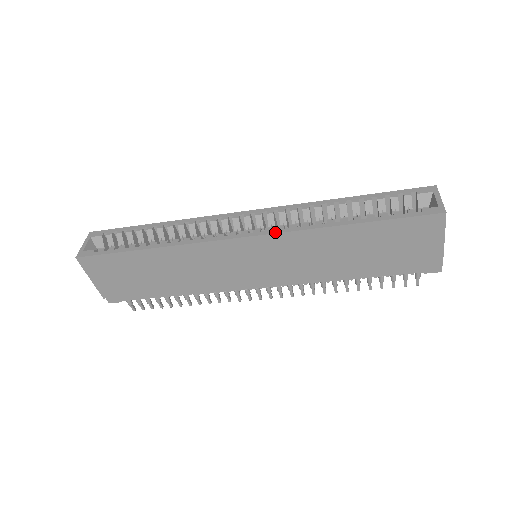
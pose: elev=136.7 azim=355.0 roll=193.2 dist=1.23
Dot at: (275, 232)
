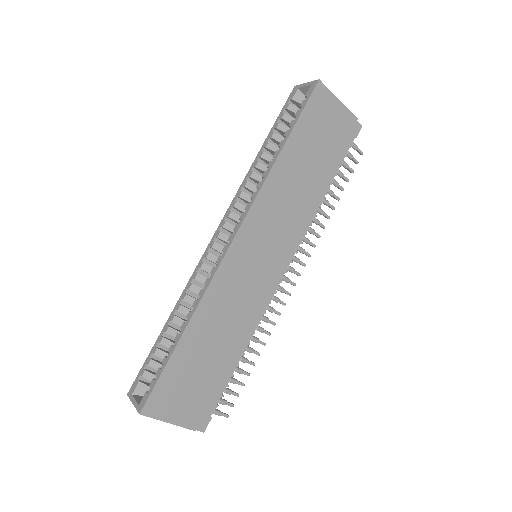
Dot at: (248, 210)
